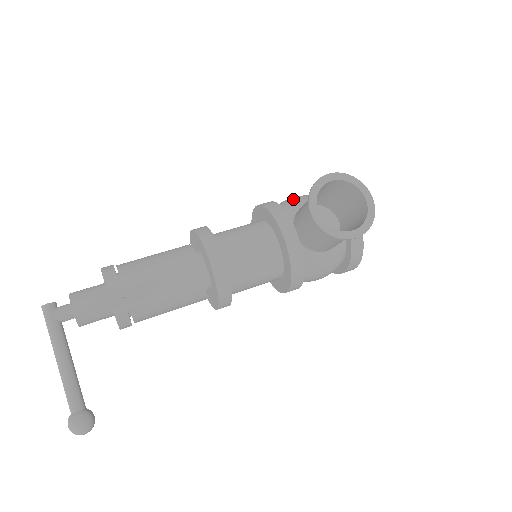
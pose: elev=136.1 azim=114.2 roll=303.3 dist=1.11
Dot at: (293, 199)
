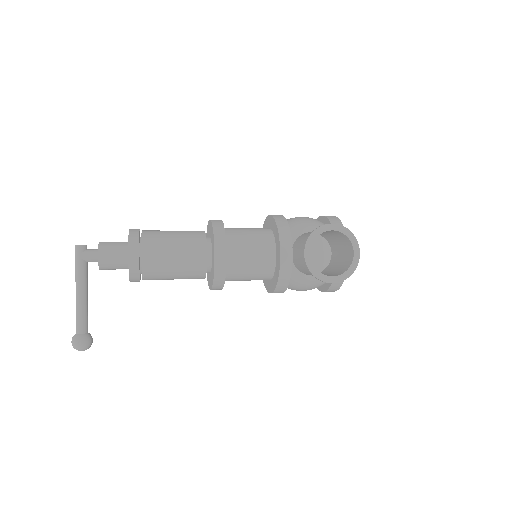
Dot at: (302, 221)
